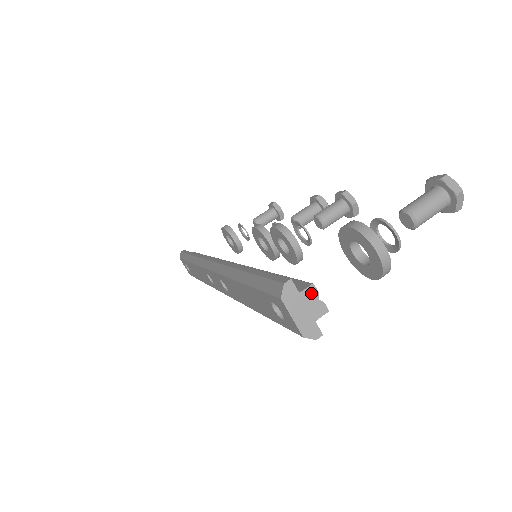
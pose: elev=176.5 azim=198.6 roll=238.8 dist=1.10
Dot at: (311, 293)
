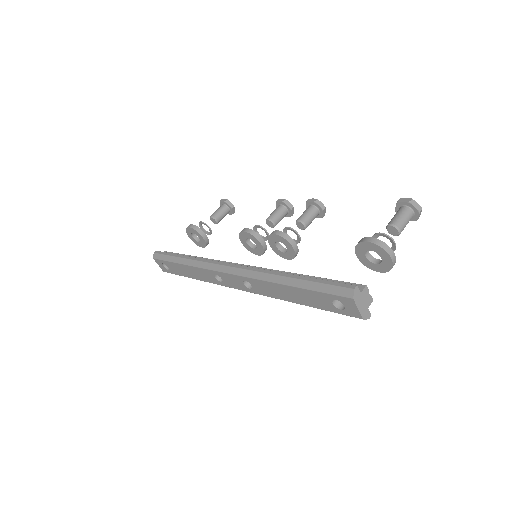
Dot at: (366, 291)
